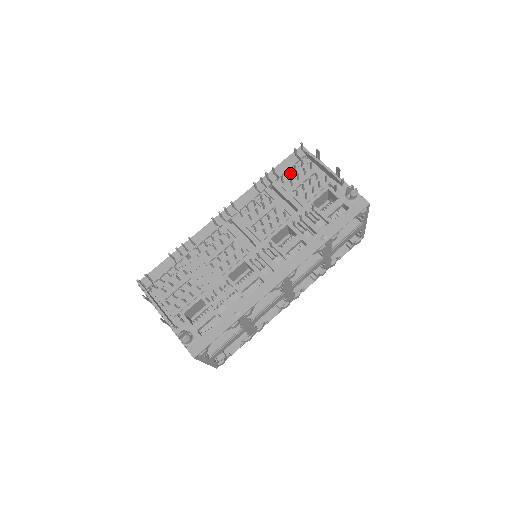
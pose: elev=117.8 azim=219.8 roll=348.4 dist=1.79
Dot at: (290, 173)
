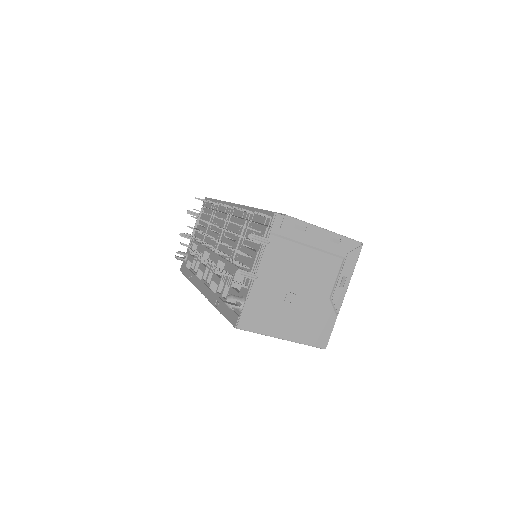
Dot at: (255, 227)
